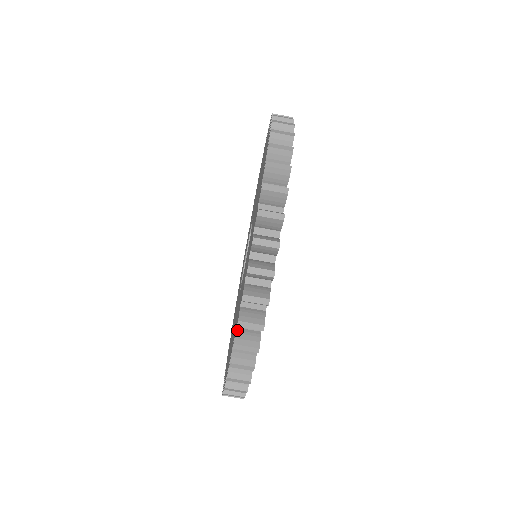
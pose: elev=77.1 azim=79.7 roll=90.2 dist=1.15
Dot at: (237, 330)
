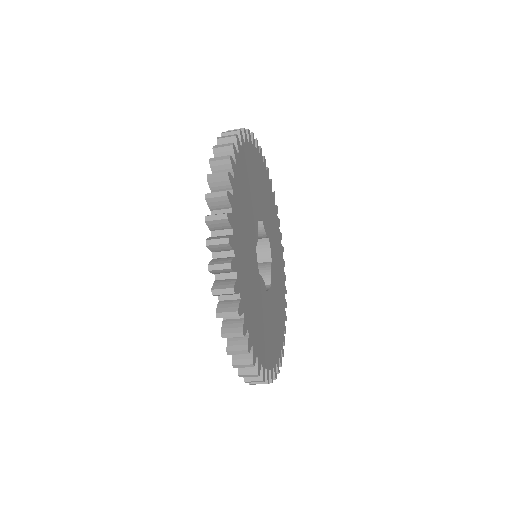
Dot at: occluded
